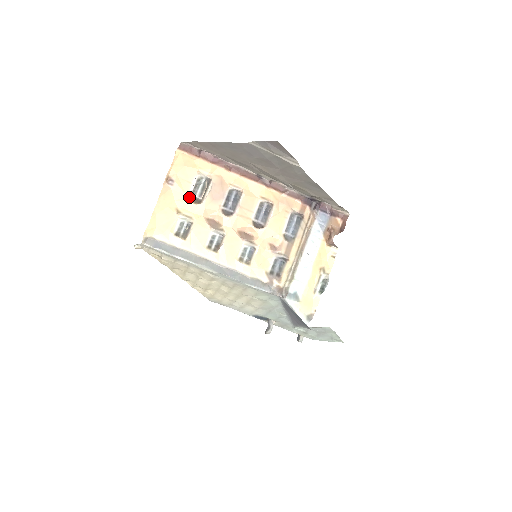
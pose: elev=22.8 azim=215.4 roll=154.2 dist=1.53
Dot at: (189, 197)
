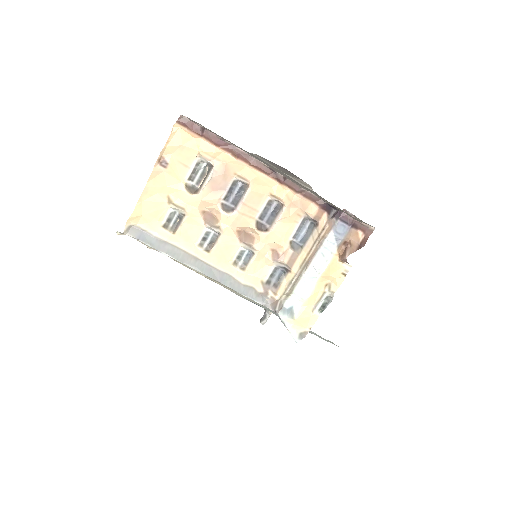
Dot at: (184, 184)
